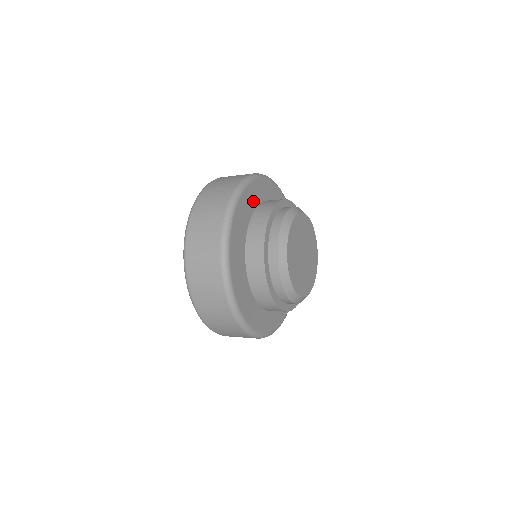
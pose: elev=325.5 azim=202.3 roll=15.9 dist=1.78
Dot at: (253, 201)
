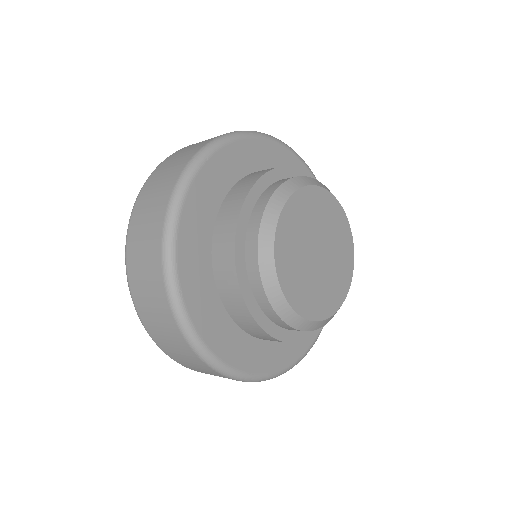
Dot at: (271, 165)
